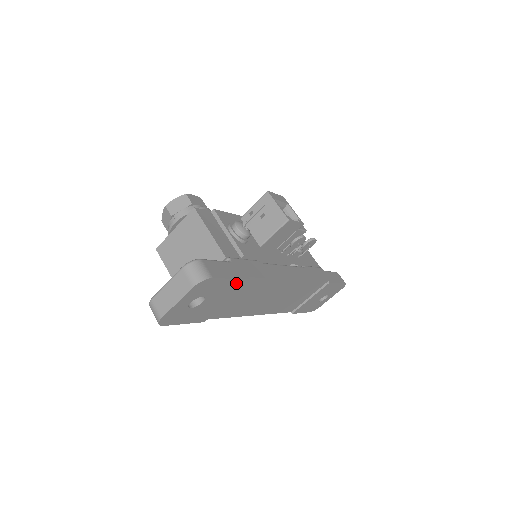
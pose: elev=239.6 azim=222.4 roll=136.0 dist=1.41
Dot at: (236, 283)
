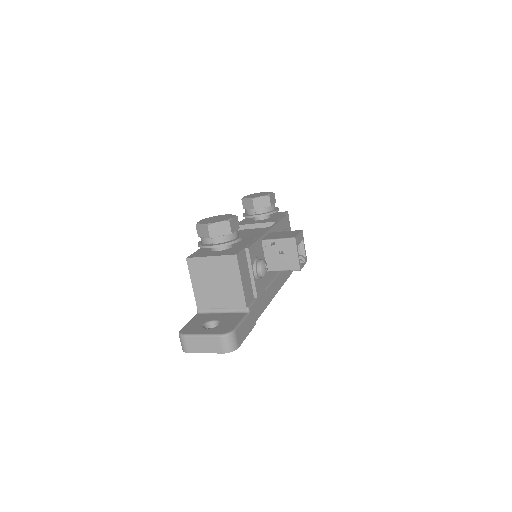
Dot at: occluded
